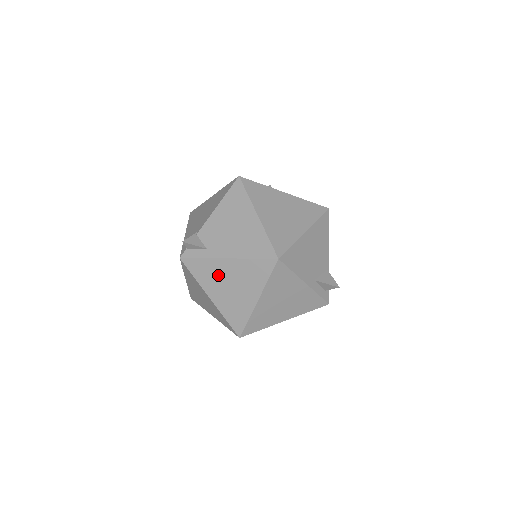
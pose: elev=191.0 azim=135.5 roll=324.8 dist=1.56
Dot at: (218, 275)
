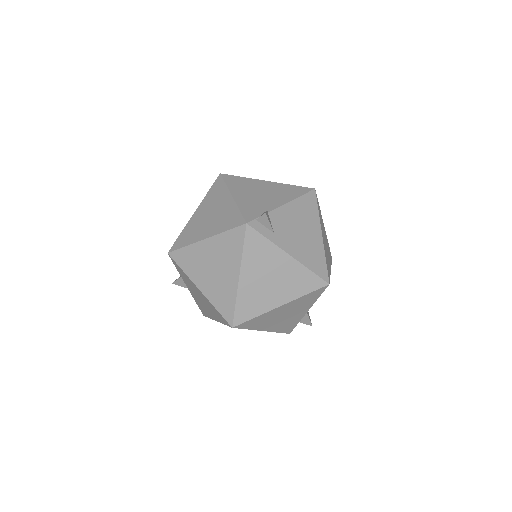
Dot at: (268, 263)
